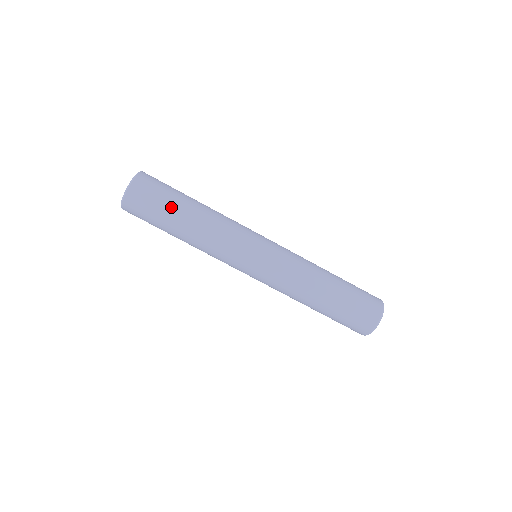
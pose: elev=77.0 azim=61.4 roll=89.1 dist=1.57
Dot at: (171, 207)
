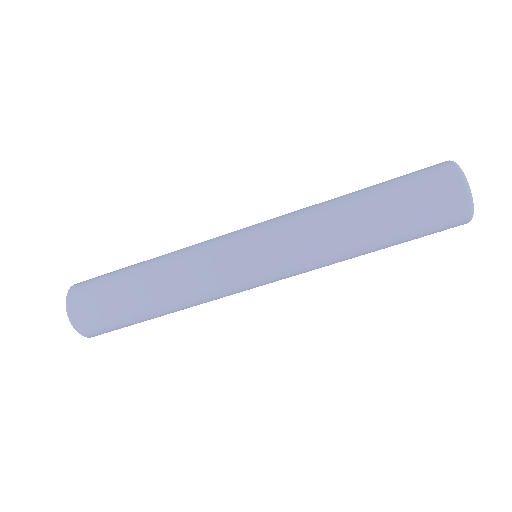
Dot at: (119, 280)
